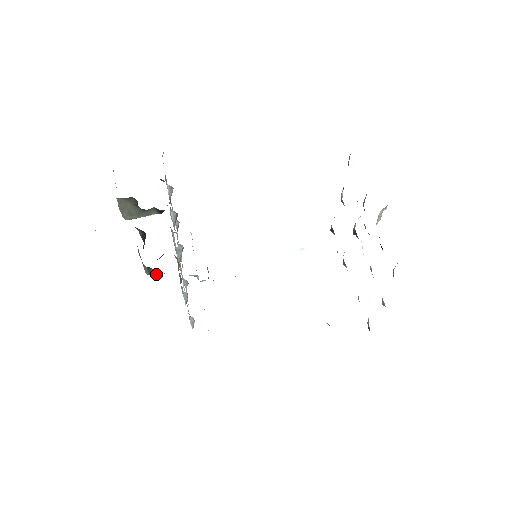
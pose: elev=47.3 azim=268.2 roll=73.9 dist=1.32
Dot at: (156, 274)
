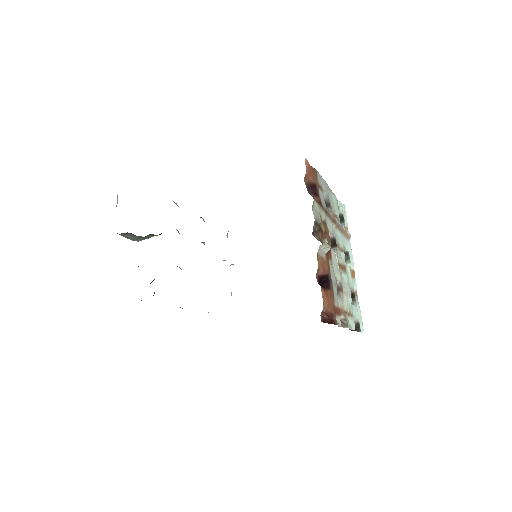
Dot at: occluded
